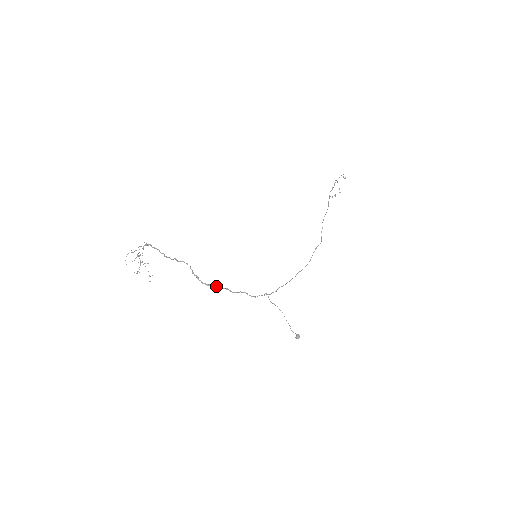
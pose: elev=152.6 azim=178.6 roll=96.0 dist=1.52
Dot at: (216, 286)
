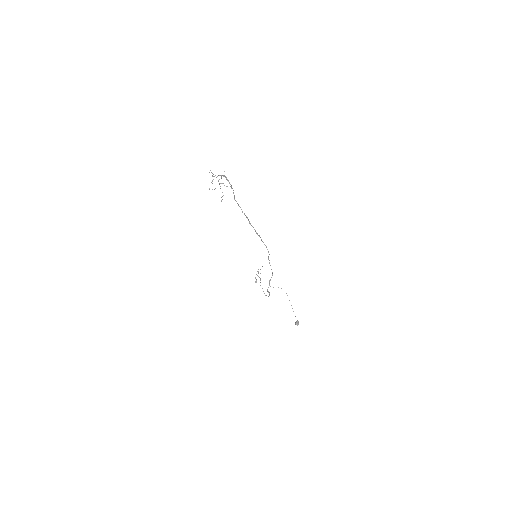
Dot at: (260, 237)
